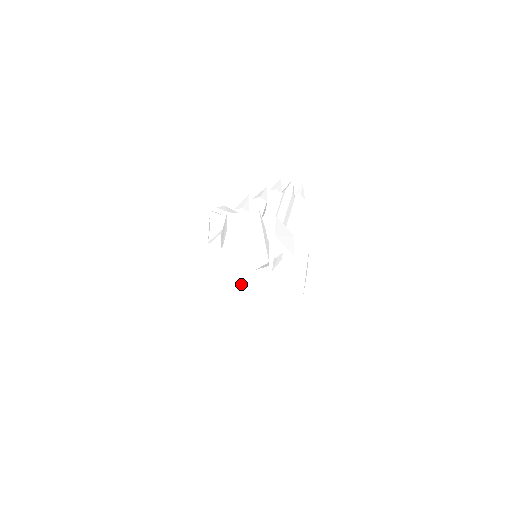
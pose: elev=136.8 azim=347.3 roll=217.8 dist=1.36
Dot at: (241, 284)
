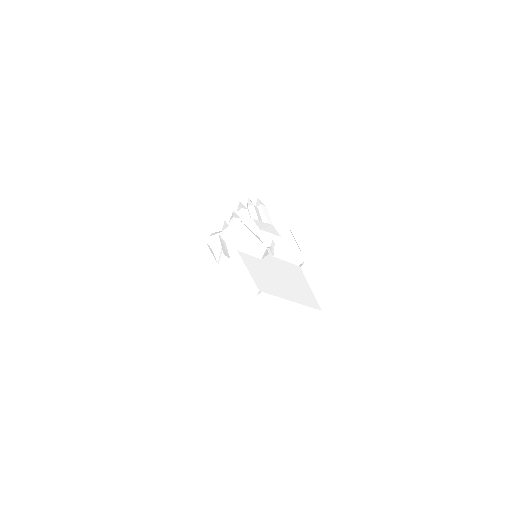
Dot at: (257, 271)
